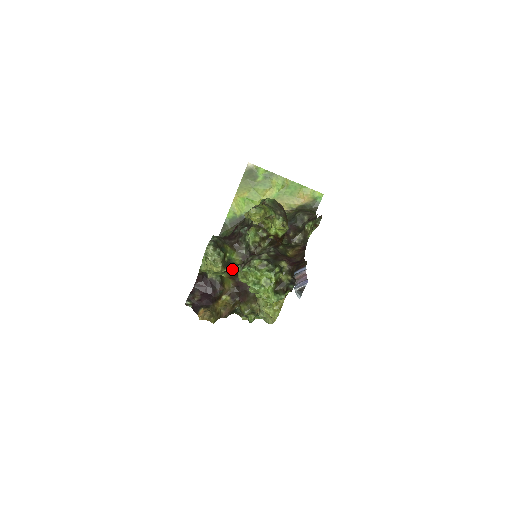
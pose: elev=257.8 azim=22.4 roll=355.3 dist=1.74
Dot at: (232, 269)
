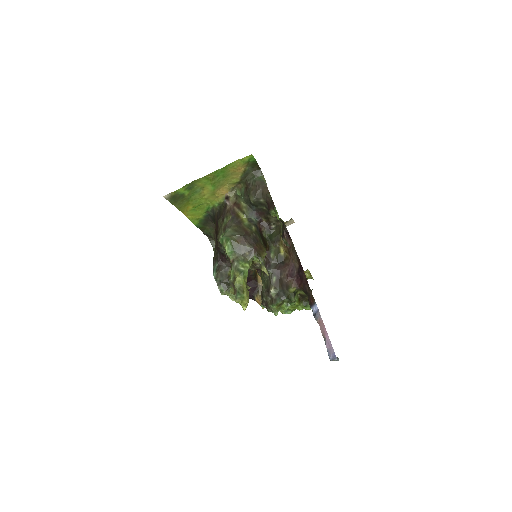
Dot at: occluded
